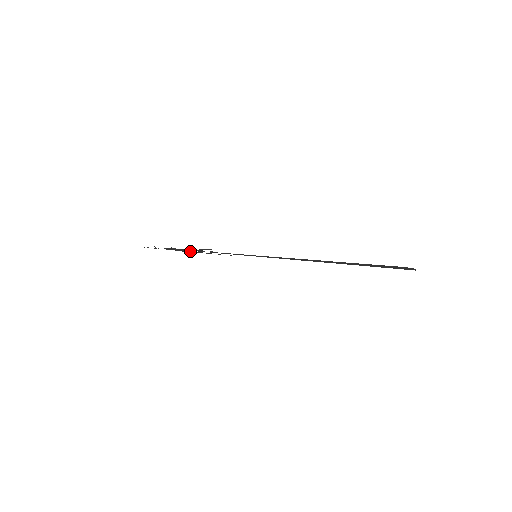
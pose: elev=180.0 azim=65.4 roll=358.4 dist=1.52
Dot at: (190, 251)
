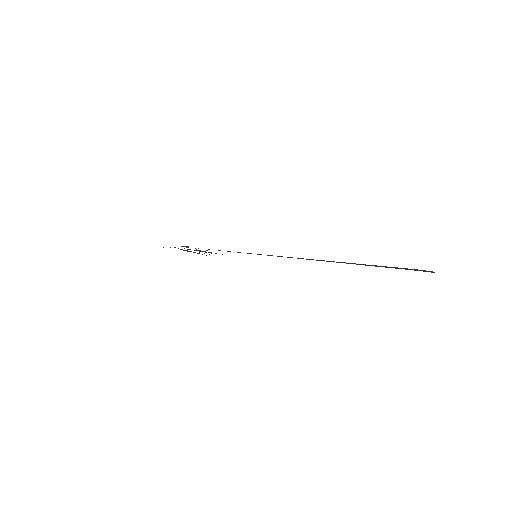
Dot at: (199, 250)
